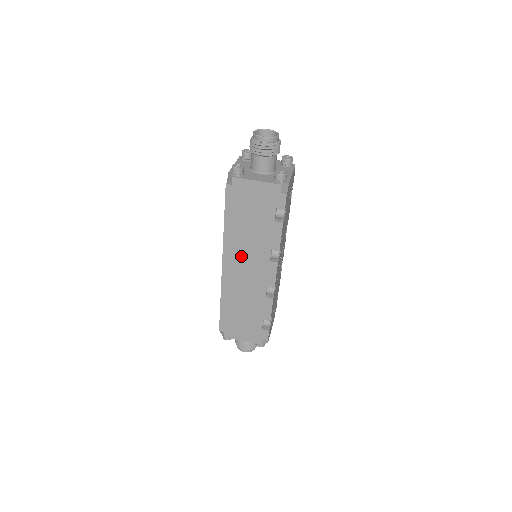
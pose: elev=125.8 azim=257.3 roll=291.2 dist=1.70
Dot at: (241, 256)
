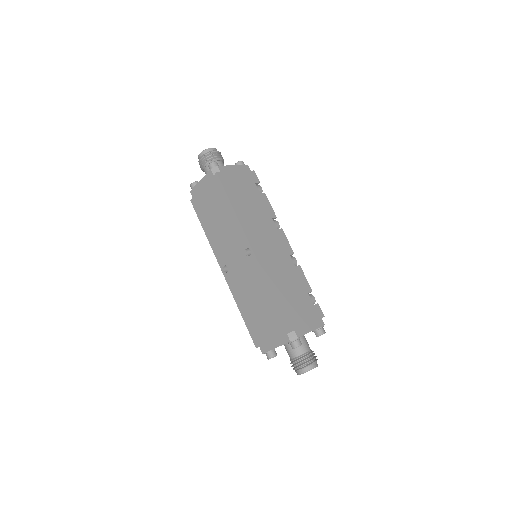
Dot at: (259, 233)
